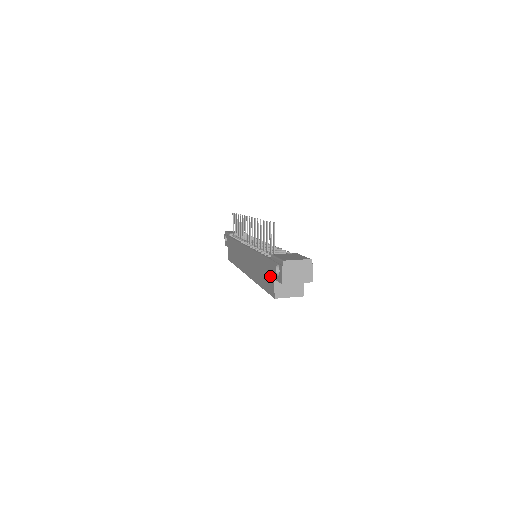
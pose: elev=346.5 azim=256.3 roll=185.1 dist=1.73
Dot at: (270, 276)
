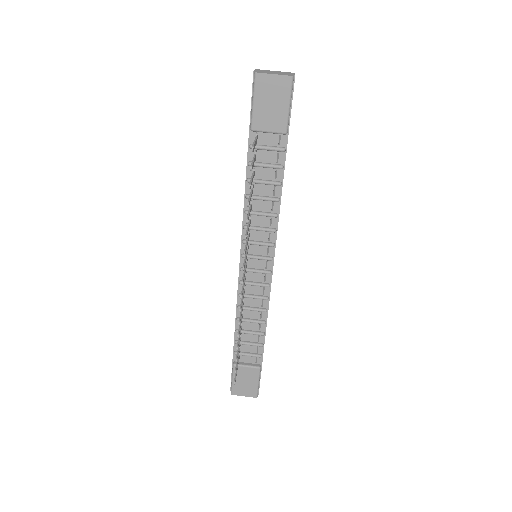
Dot at: occluded
